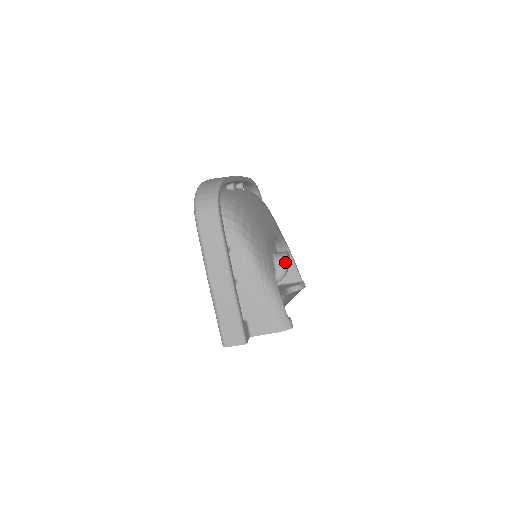
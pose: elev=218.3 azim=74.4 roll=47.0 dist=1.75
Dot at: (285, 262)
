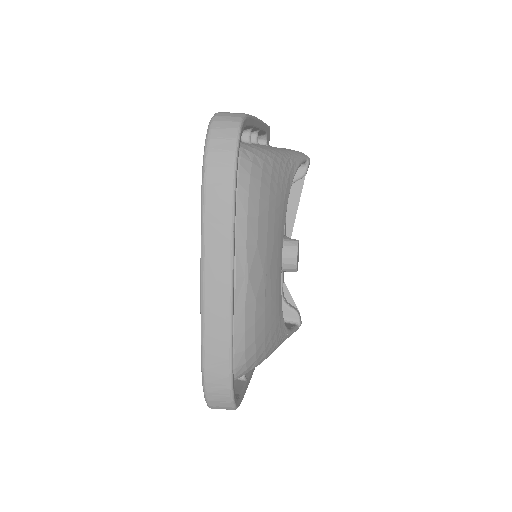
Dot at: occluded
